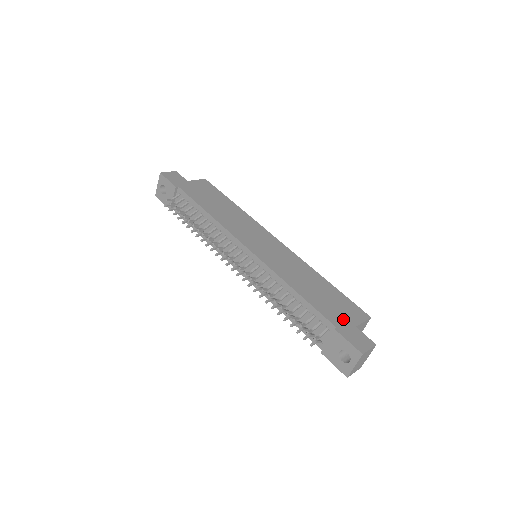
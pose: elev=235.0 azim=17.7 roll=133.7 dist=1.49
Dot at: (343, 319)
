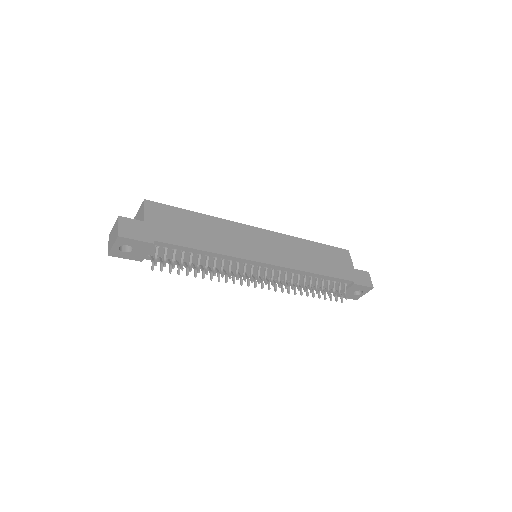
Dot at: (348, 270)
